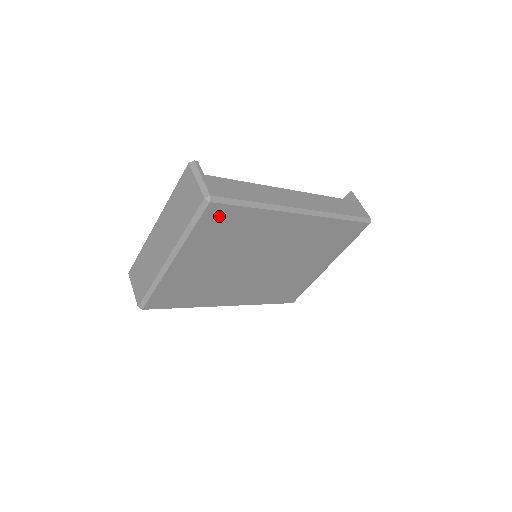
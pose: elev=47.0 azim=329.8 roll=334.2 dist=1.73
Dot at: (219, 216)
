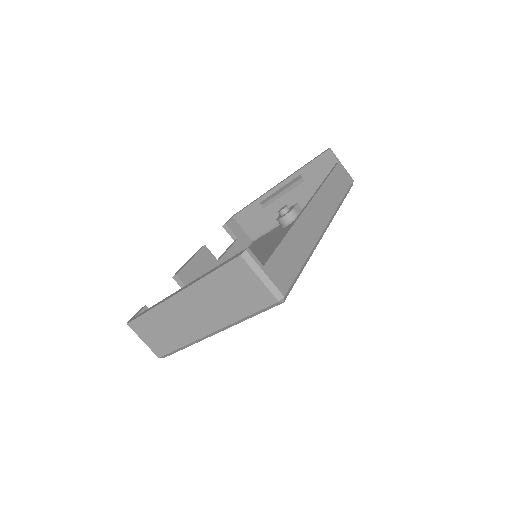
Dot at: occluded
